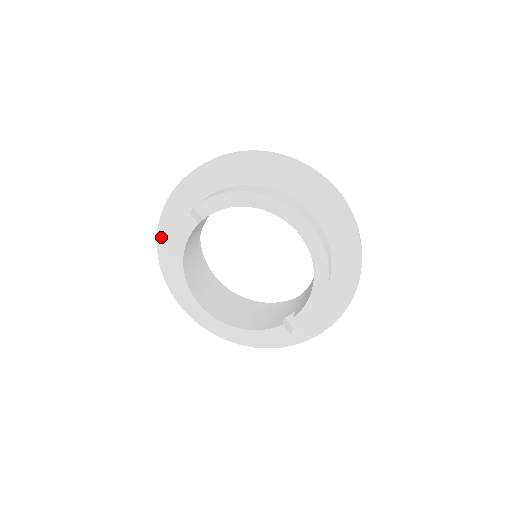
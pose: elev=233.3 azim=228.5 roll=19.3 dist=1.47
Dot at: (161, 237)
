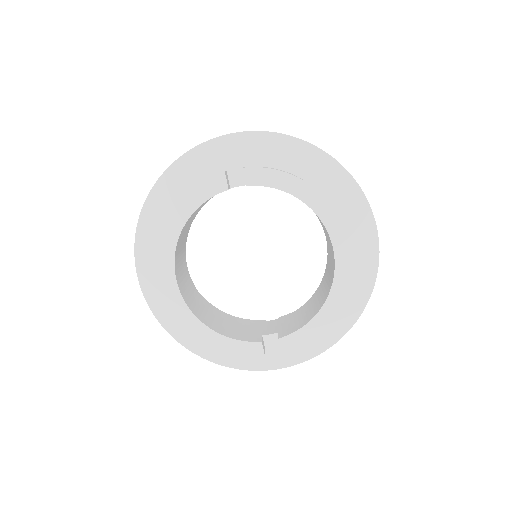
Dot at: (160, 186)
